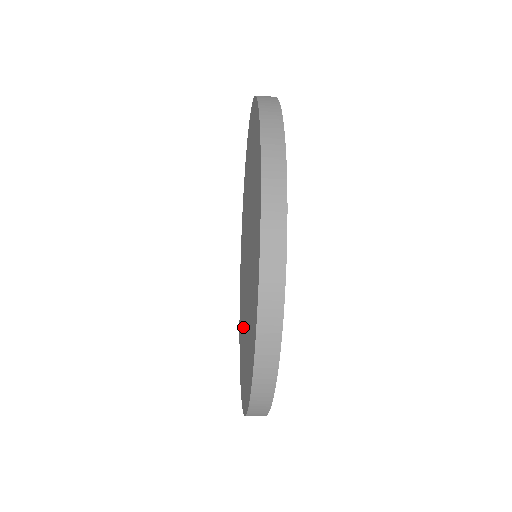
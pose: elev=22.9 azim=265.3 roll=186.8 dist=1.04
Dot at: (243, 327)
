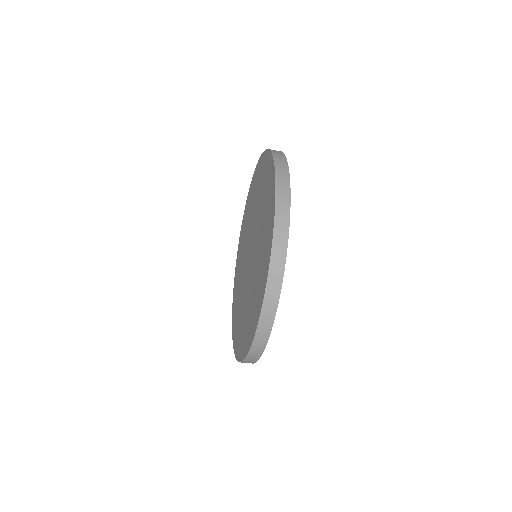
Dot at: (248, 304)
